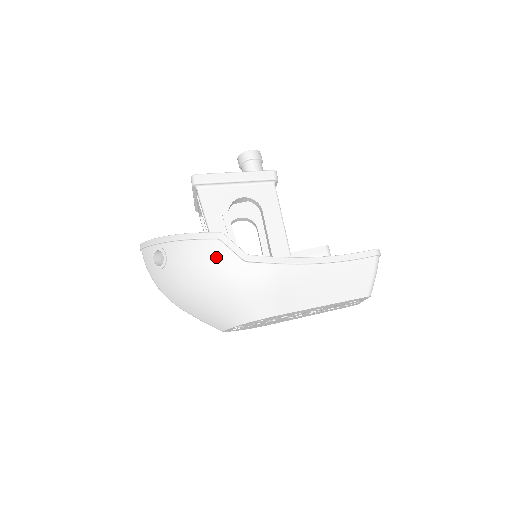
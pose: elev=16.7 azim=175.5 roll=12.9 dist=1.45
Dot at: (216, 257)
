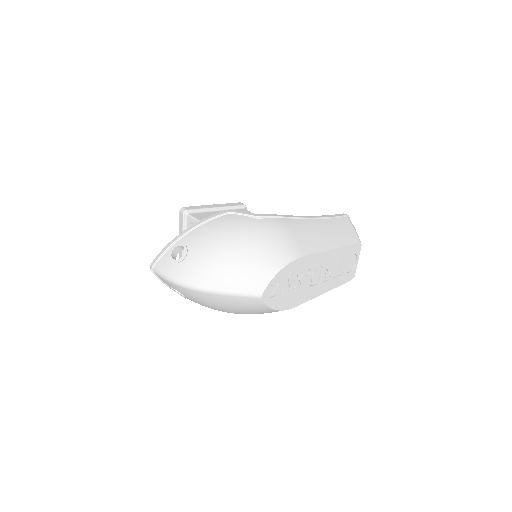
Dot at: (233, 222)
